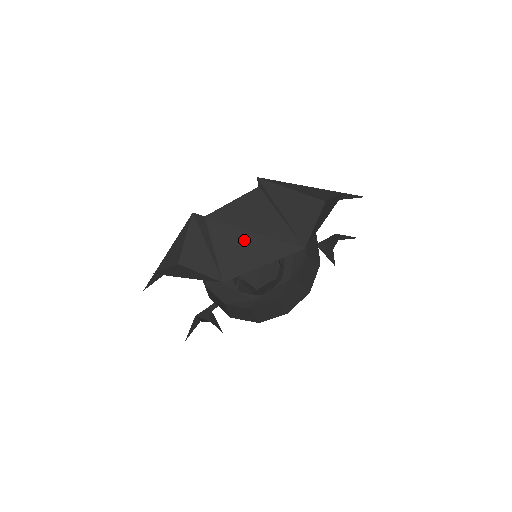
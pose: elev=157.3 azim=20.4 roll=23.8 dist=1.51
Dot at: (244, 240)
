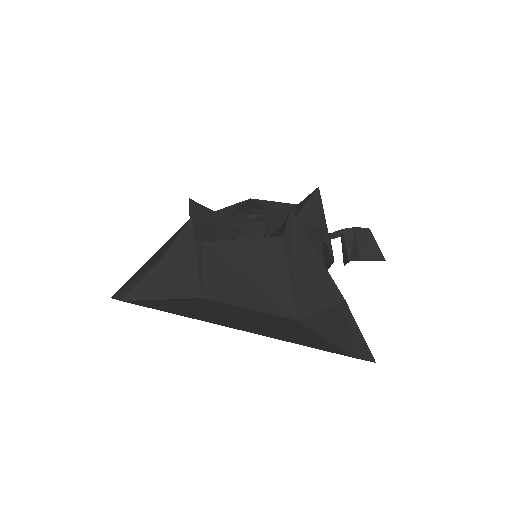
Dot at: (238, 283)
